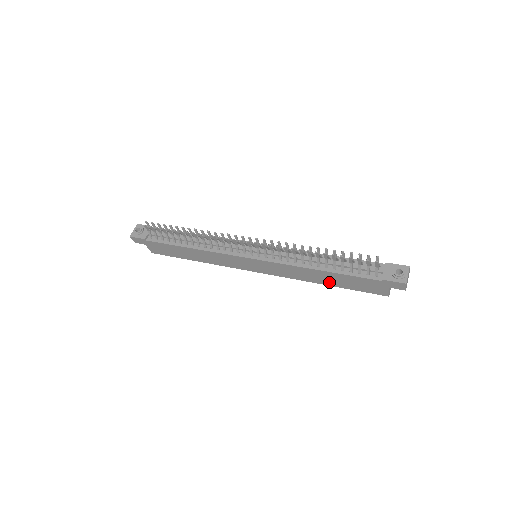
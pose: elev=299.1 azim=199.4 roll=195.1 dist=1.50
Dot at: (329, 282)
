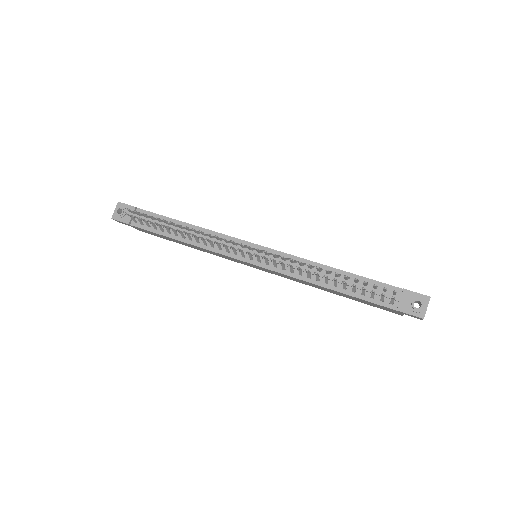
Dot at: (337, 294)
